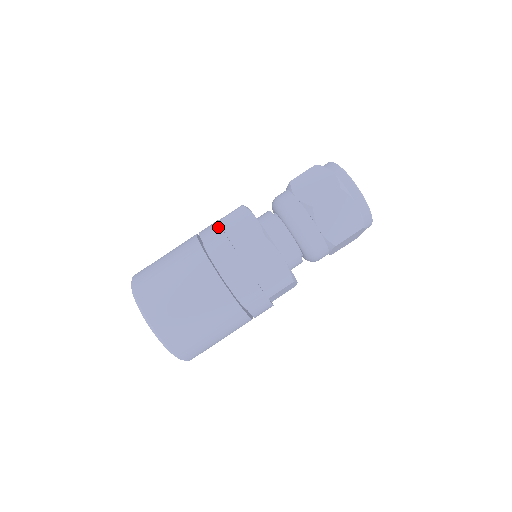
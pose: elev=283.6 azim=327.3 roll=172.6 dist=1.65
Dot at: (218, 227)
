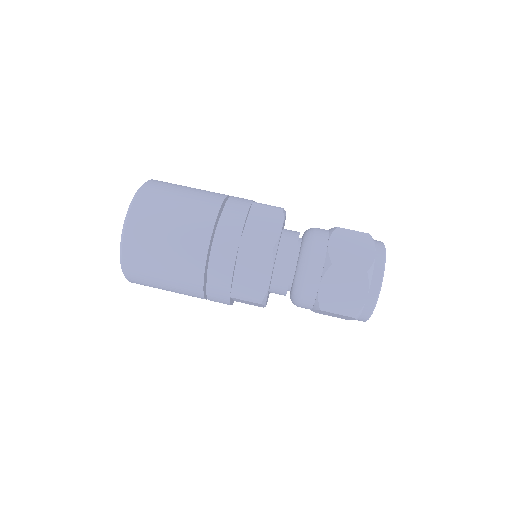
Dot at: (247, 207)
